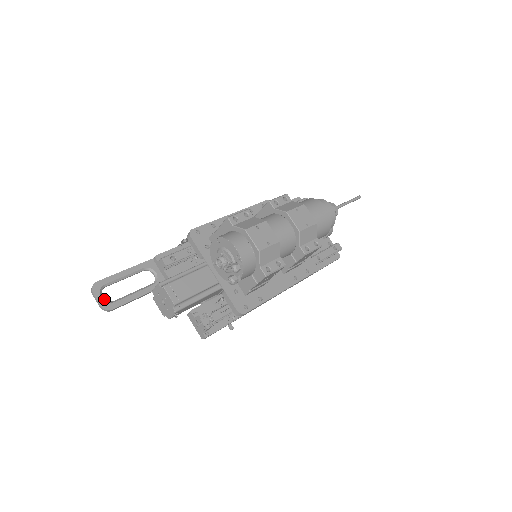
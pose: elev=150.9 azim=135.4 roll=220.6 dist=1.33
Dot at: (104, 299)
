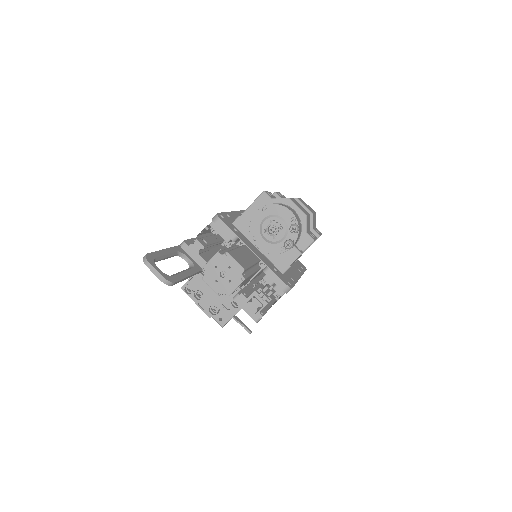
Dot at: (161, 272)
